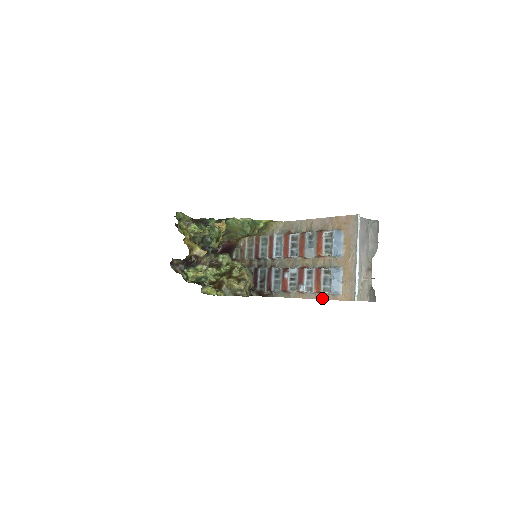
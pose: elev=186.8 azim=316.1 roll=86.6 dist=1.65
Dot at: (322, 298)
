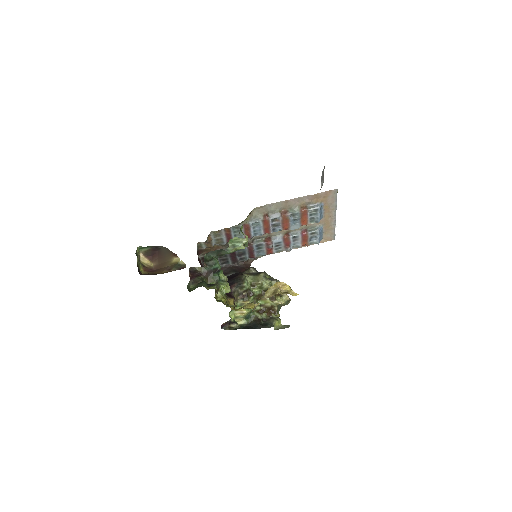
Dot at: (305, 246)
